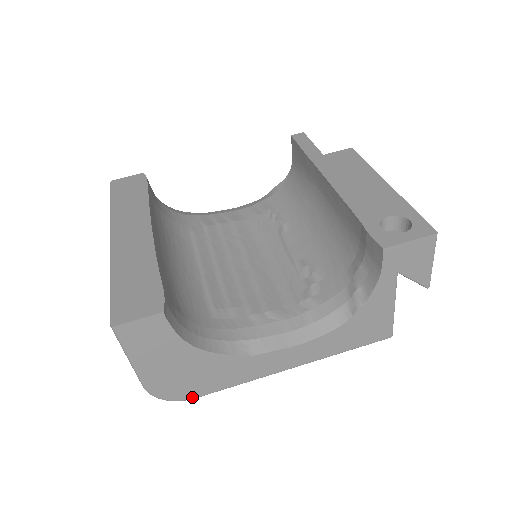
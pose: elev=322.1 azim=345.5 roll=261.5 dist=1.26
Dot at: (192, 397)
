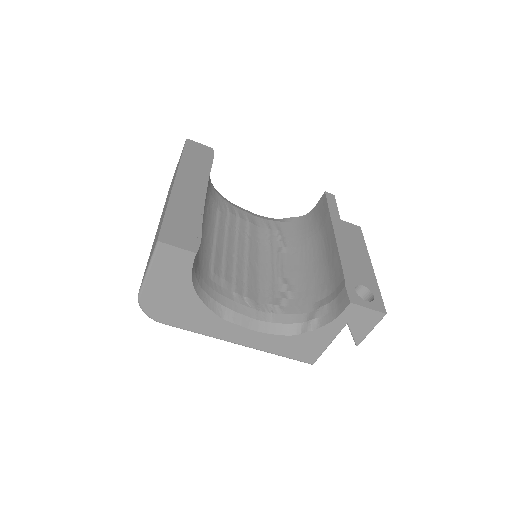
Dot at: (162, 321)
